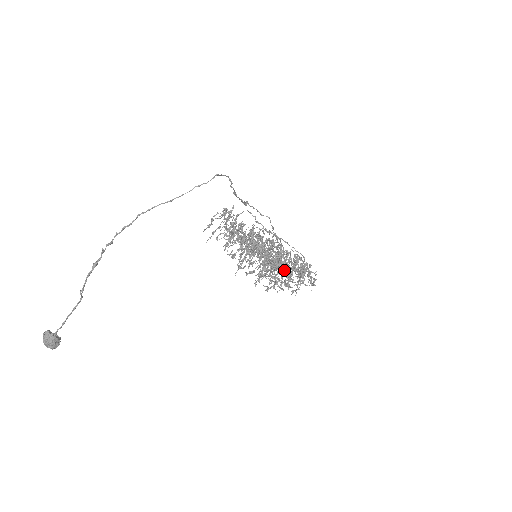
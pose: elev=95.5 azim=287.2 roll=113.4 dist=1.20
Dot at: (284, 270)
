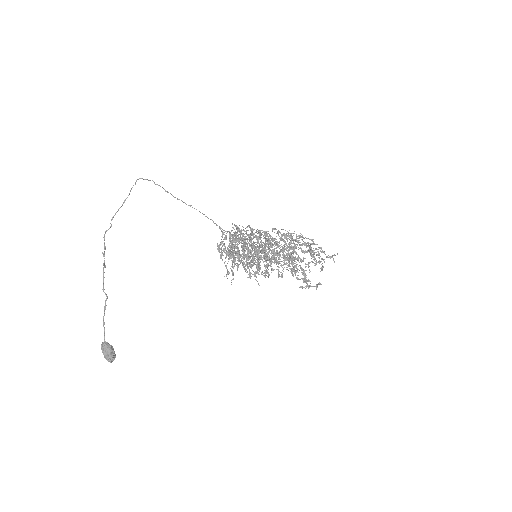
Dot at: occluded
